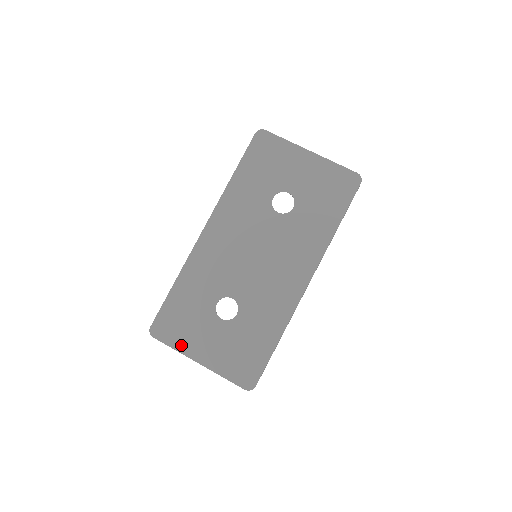
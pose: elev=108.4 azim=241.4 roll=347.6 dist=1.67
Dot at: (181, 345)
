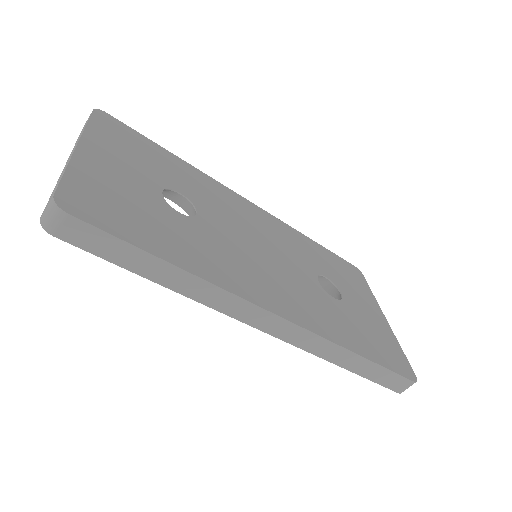
Dot at: (97, 134)
